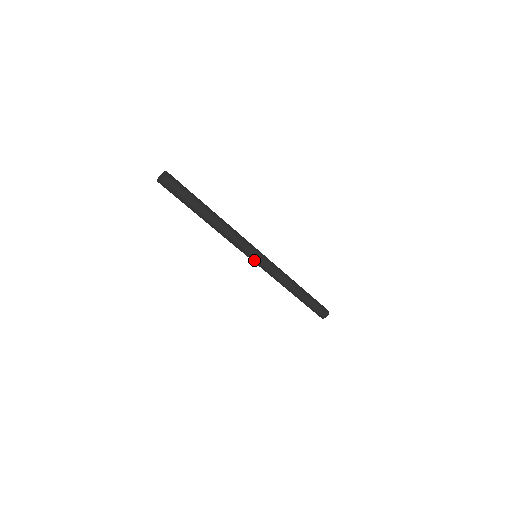
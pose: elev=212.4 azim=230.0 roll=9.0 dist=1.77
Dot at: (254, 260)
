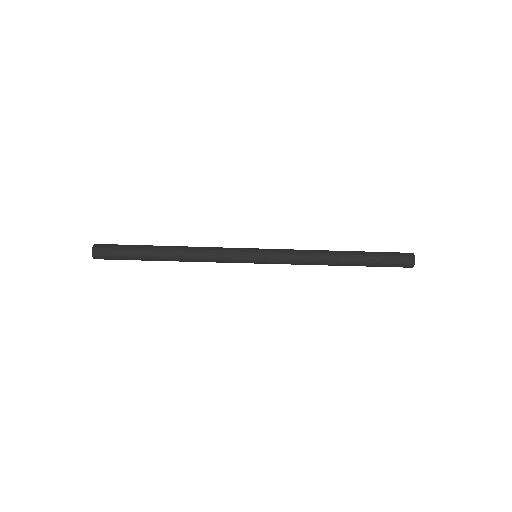
Dot at: (254, 263)
